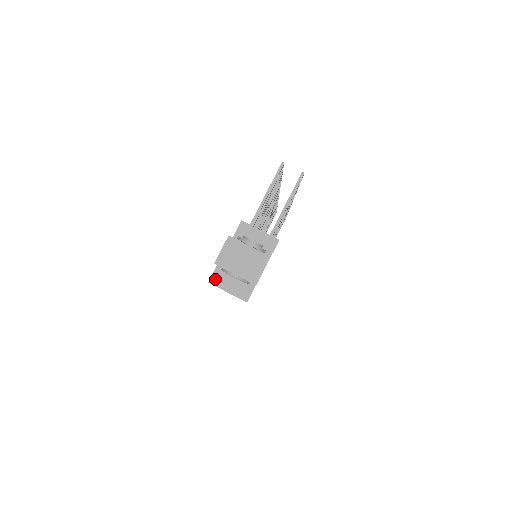
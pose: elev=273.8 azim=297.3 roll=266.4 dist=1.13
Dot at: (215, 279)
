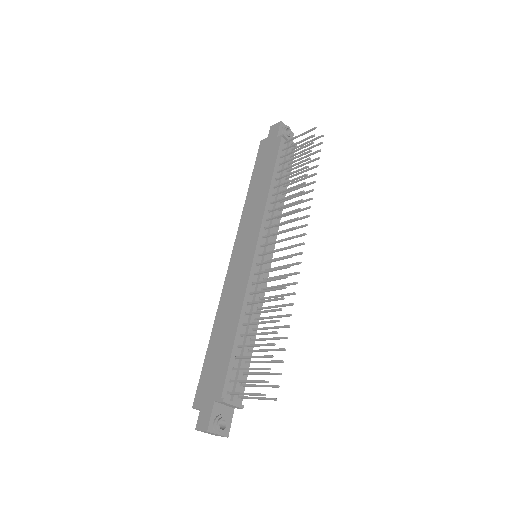
Dot at: (196, 409)
